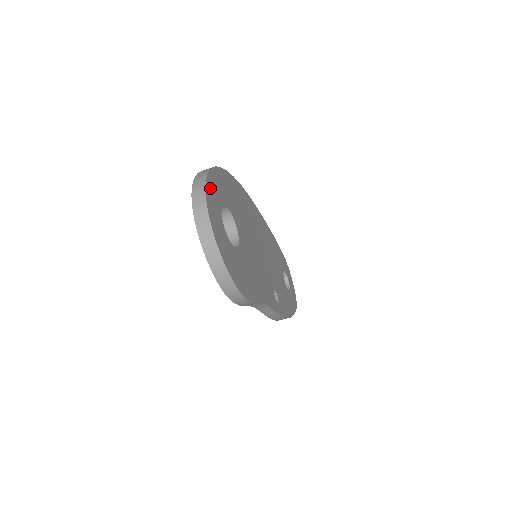
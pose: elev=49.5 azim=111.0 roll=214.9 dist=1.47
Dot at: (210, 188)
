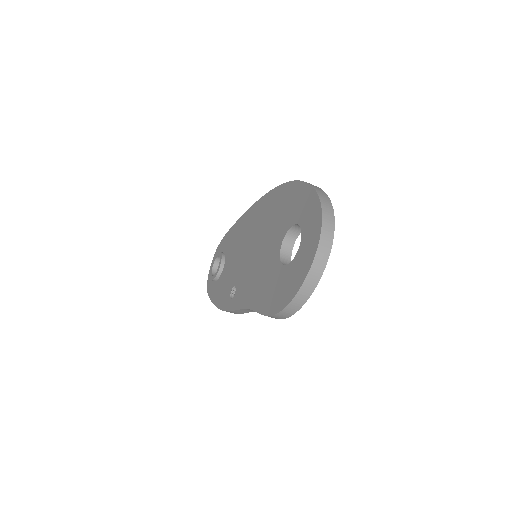
Dot at: occluded
